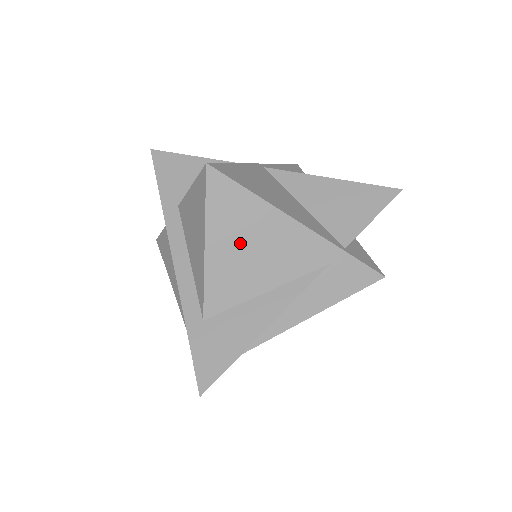
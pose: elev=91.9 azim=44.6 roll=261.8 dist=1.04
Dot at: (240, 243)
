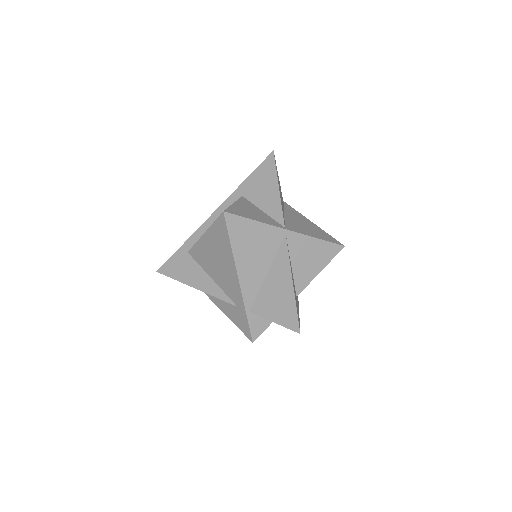
Dot at: (215, 252)
